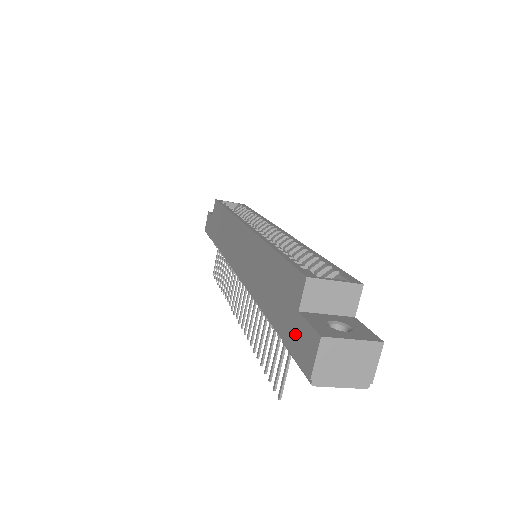
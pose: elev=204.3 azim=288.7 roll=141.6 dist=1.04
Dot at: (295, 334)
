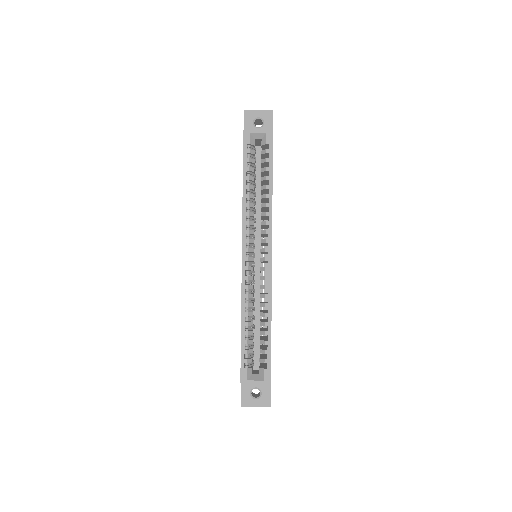
Dot at: occluded
